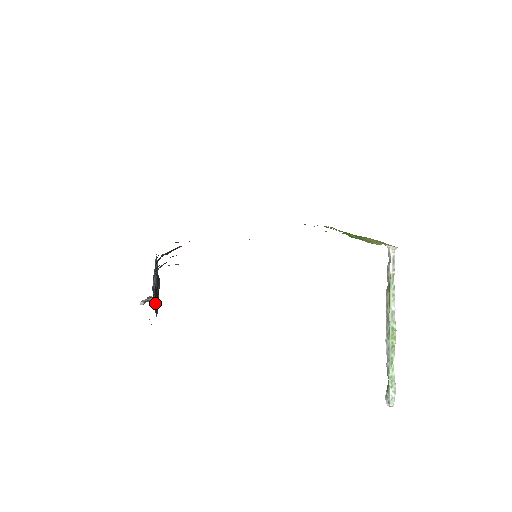
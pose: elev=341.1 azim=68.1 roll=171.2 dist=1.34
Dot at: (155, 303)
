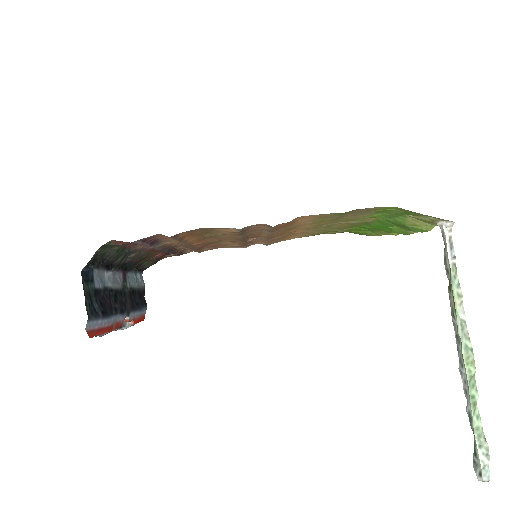
Dot at: (96, 303)
